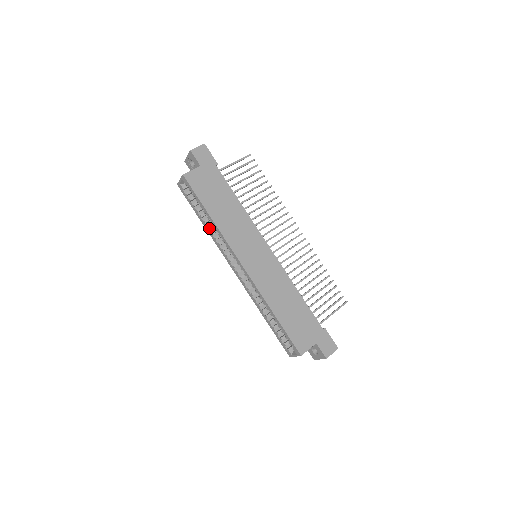
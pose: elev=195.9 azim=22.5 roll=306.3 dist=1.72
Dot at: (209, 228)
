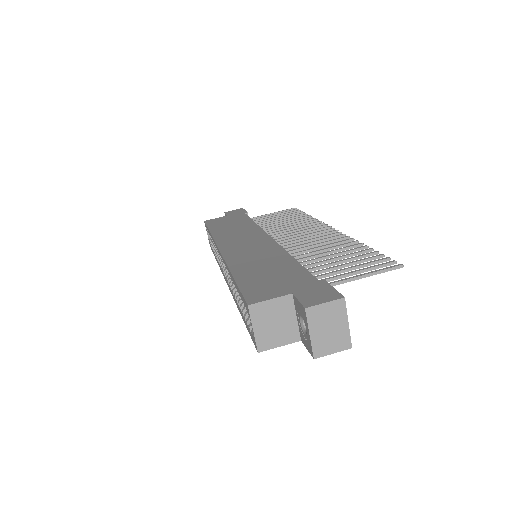
Dot at: occluded
